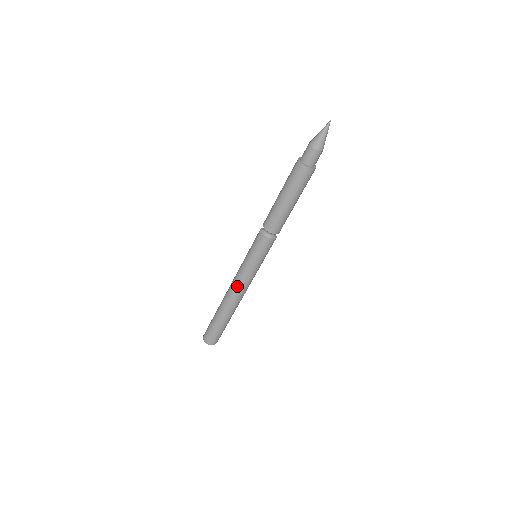
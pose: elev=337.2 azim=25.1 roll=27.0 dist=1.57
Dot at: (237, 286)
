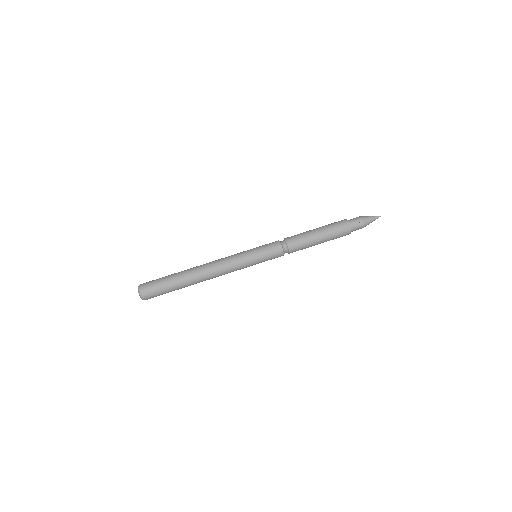
Dot at: (224, 267)
